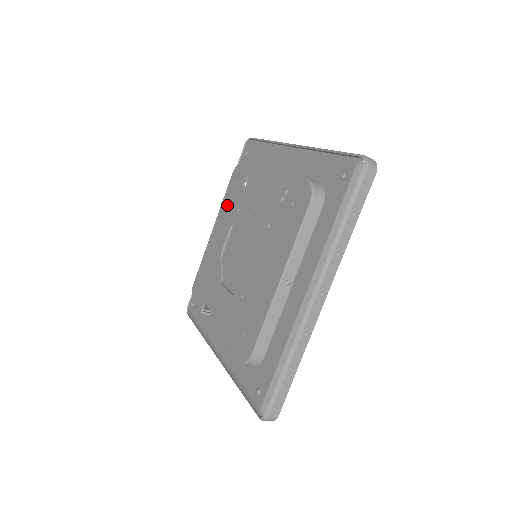
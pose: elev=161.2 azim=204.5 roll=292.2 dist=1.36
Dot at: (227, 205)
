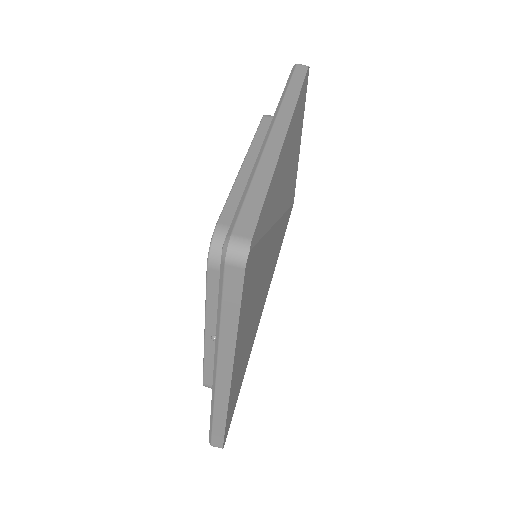
Dot at: occluded
